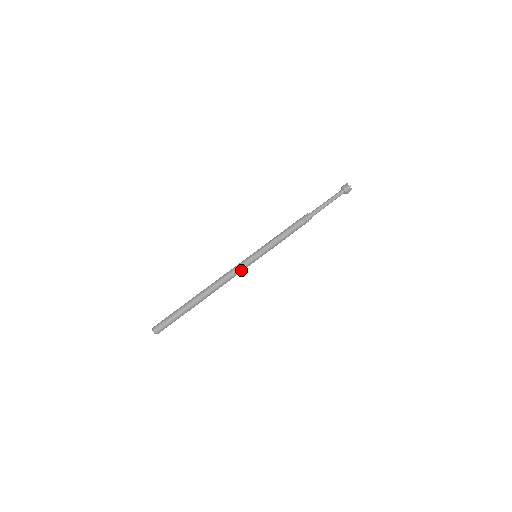
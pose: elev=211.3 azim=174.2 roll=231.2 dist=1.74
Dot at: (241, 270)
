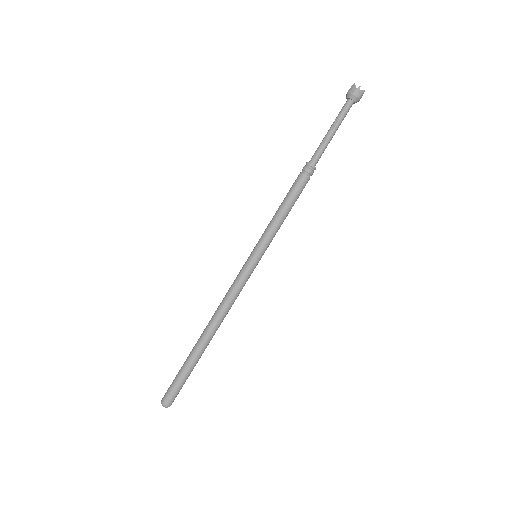
Dot at: (238, 283)
